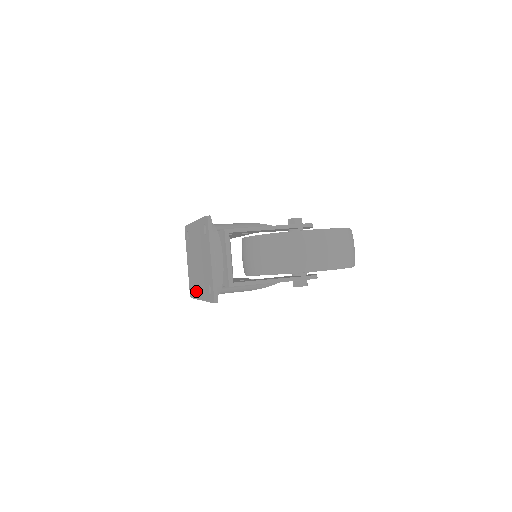
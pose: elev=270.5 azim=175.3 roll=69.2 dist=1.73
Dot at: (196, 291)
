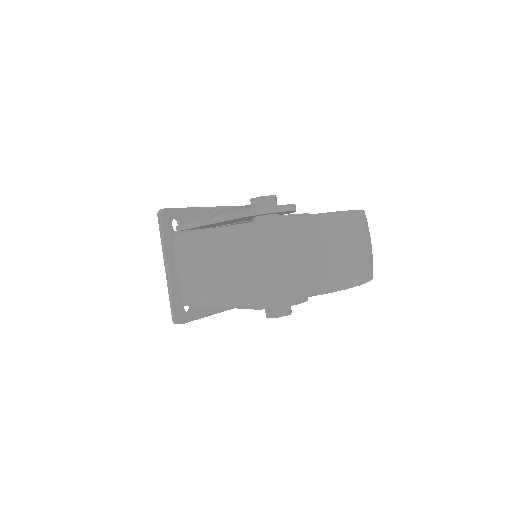
Dot at: occluded
